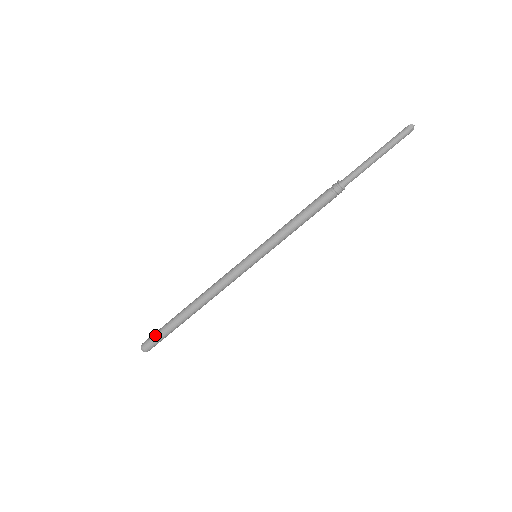
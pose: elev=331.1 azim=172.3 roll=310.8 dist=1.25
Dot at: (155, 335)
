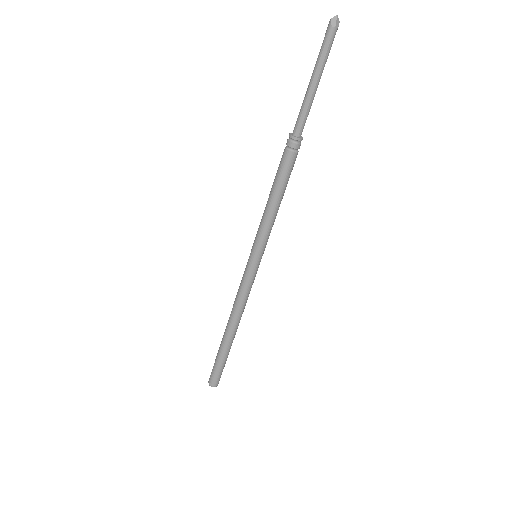
Dot at: (214, 370)
